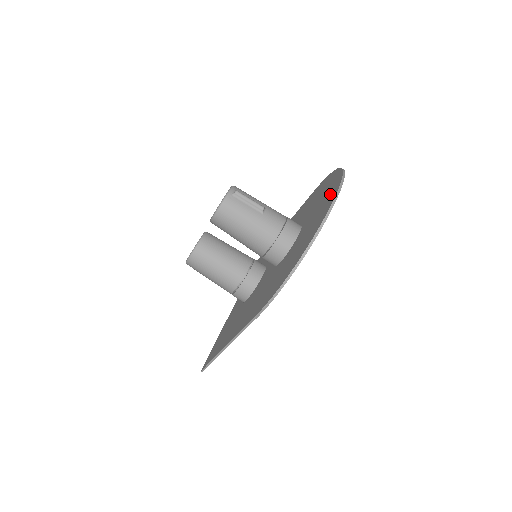
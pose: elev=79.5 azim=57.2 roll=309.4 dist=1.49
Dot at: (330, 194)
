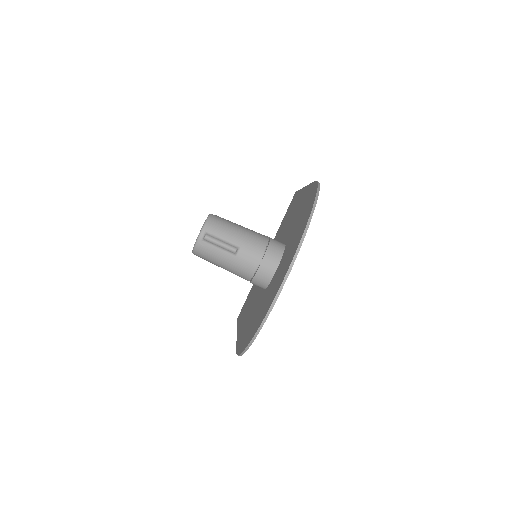
Dot at: (286, 267)
